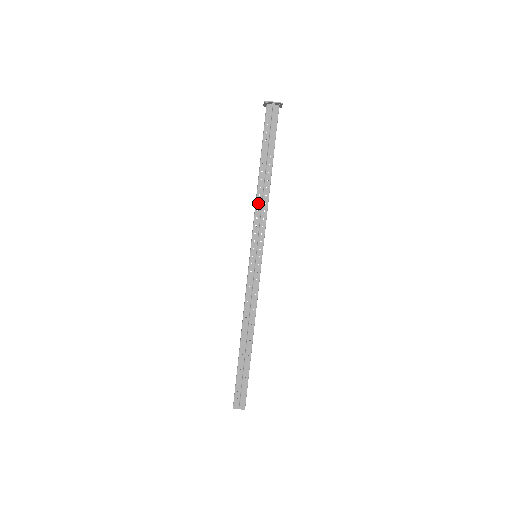
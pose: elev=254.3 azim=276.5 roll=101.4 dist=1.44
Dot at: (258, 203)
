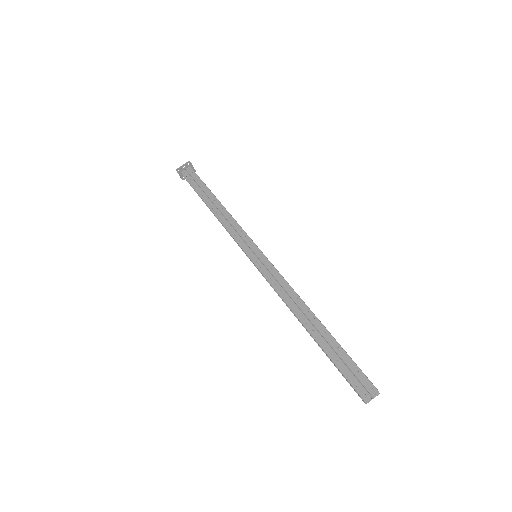
Dot at: (224, 223)
